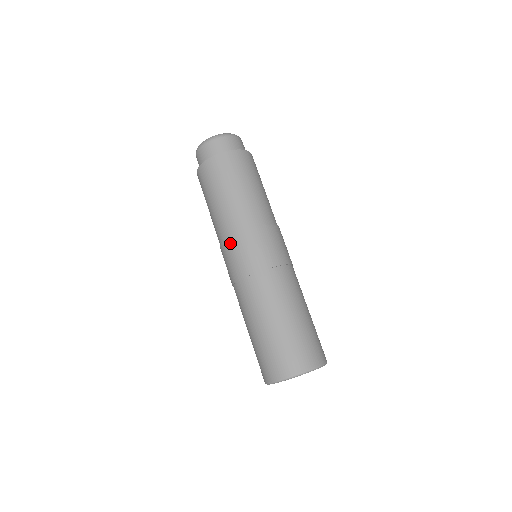
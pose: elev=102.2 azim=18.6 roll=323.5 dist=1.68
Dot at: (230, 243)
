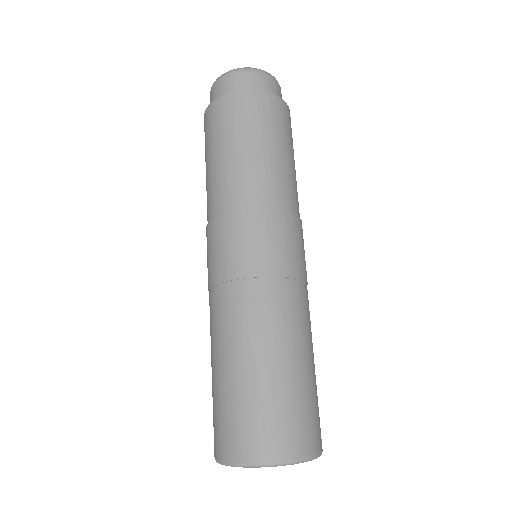
Dot at: (207, 232)
